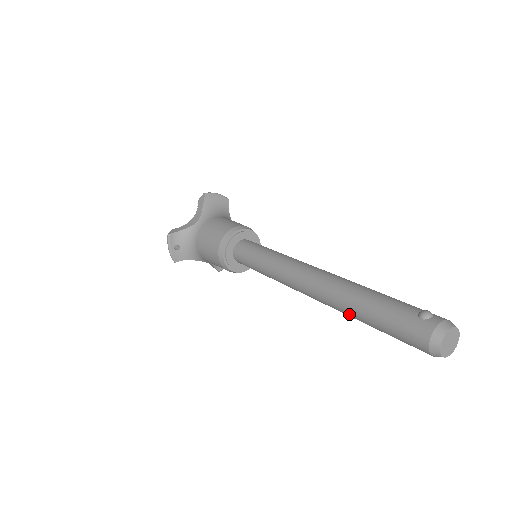
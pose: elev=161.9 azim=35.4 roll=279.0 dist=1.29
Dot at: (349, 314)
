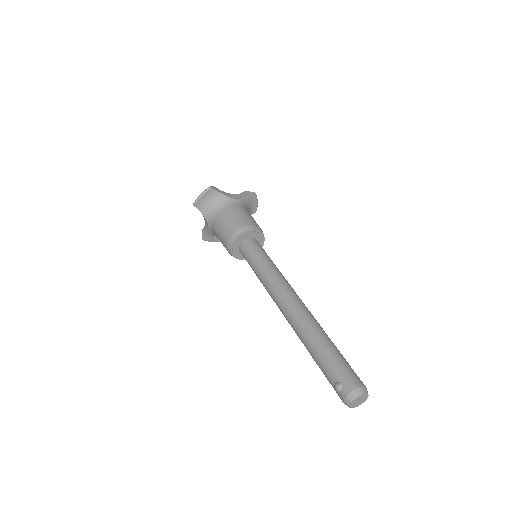
Dot at: occluded
